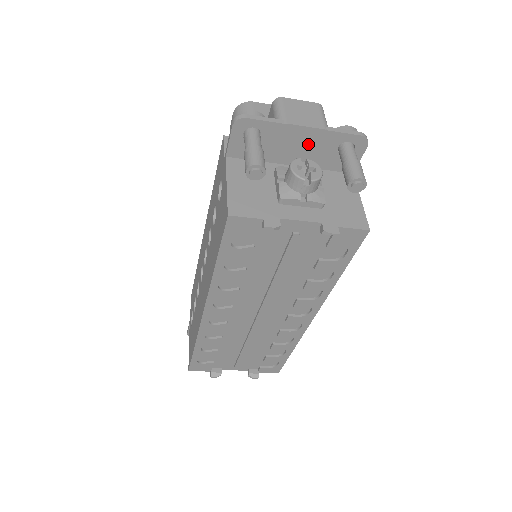
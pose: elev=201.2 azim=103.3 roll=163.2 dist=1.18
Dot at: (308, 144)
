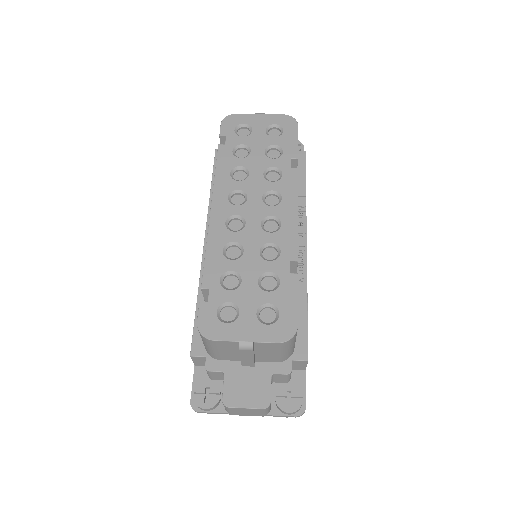
Dot at: occluded
